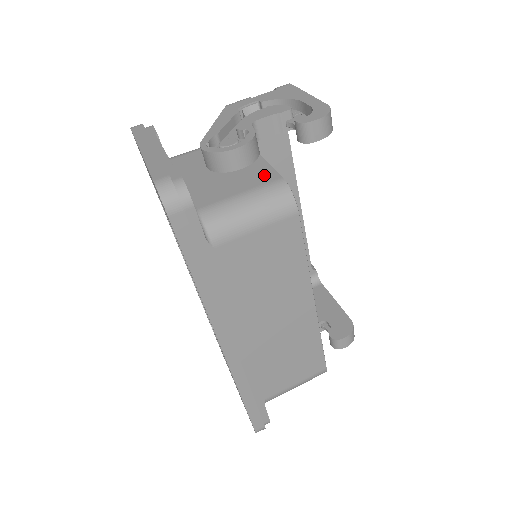
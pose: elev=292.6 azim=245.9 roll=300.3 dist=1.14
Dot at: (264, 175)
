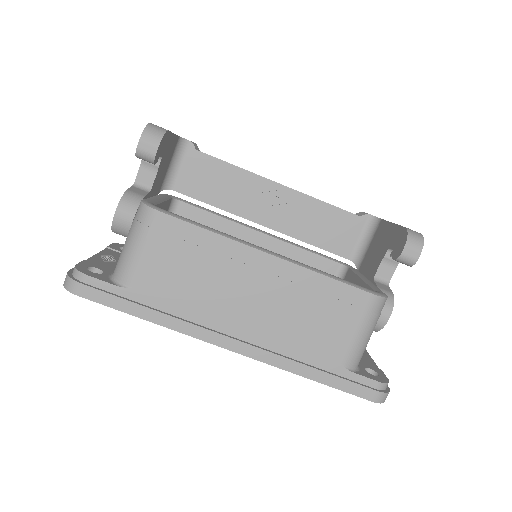
Dot at: occluded
